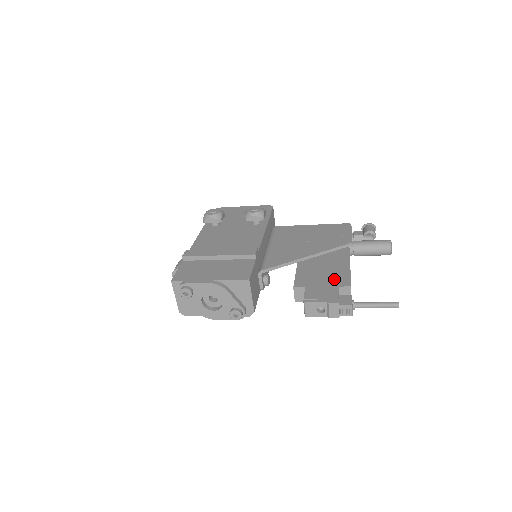
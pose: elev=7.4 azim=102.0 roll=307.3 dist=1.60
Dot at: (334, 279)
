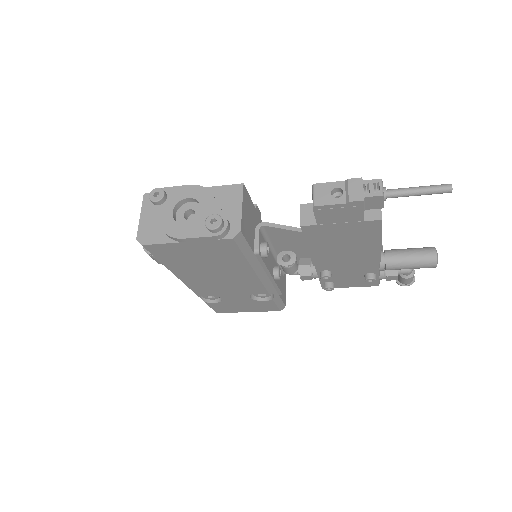
Dot at: occluded
